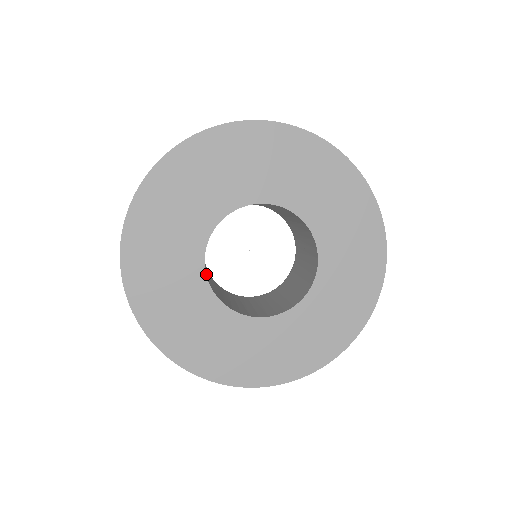
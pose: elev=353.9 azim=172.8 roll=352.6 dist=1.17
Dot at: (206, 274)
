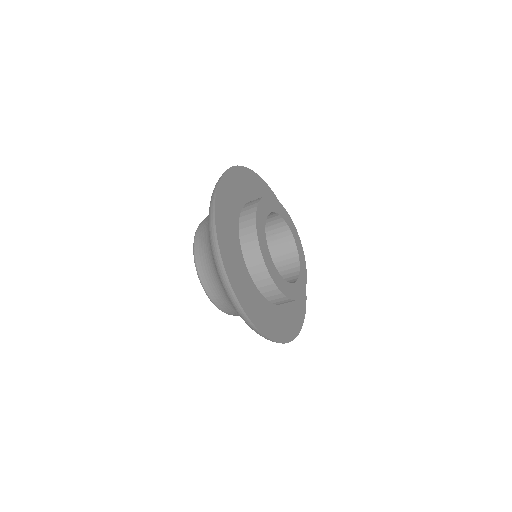
Dot at: occluded
